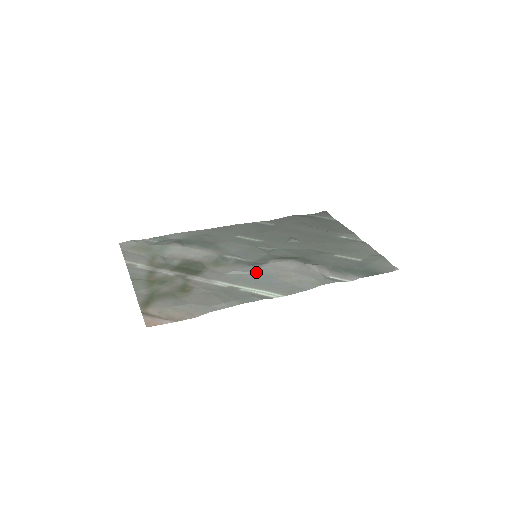
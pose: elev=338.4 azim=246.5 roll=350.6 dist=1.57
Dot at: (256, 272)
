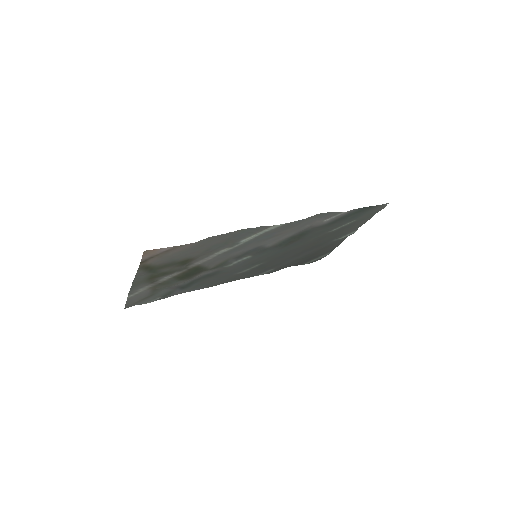
Dot at: (255, 244)
